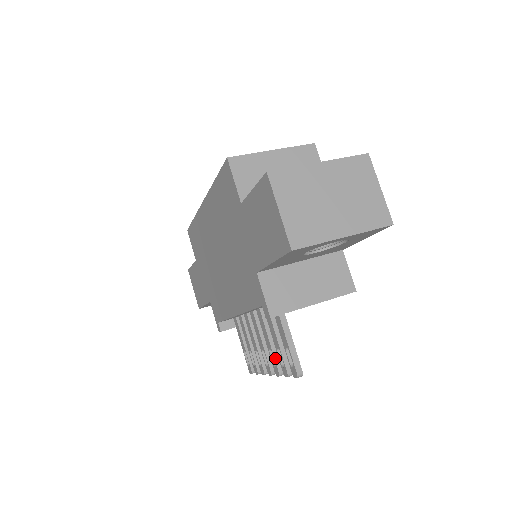
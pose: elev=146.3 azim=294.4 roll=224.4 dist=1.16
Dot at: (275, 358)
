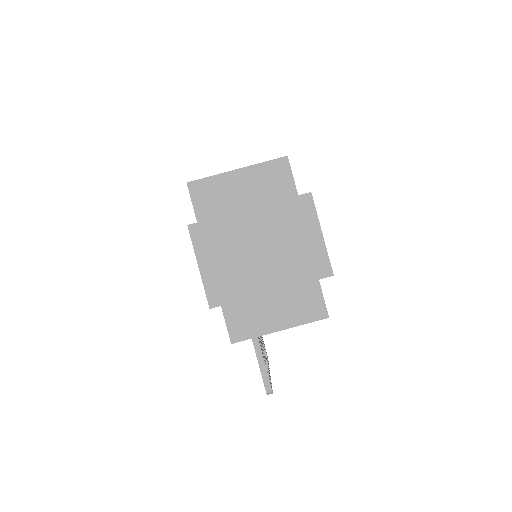
Dot at: occluded
